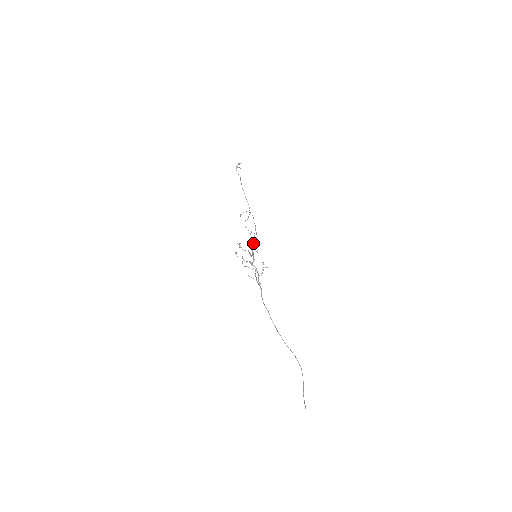
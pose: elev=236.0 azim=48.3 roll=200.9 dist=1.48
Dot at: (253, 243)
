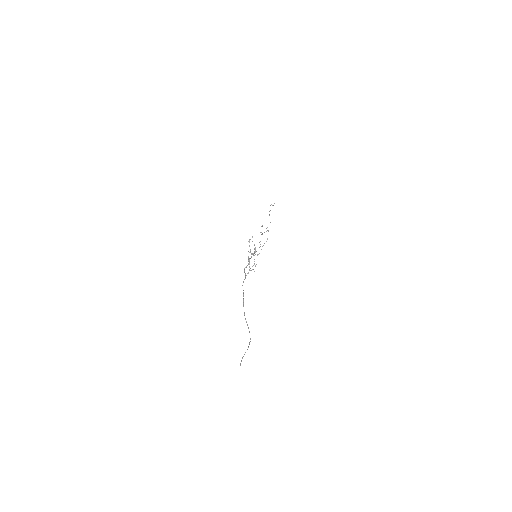
Dot at: occluded
